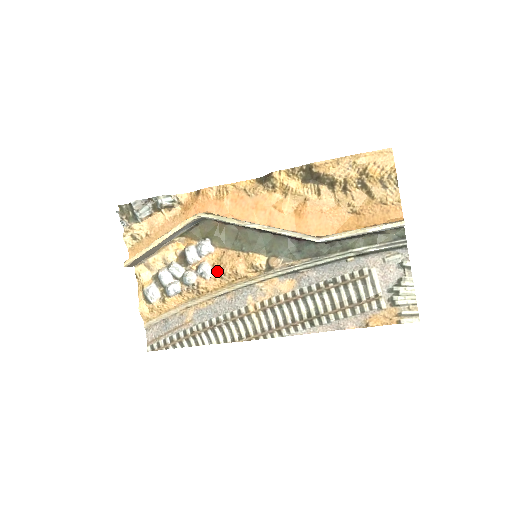
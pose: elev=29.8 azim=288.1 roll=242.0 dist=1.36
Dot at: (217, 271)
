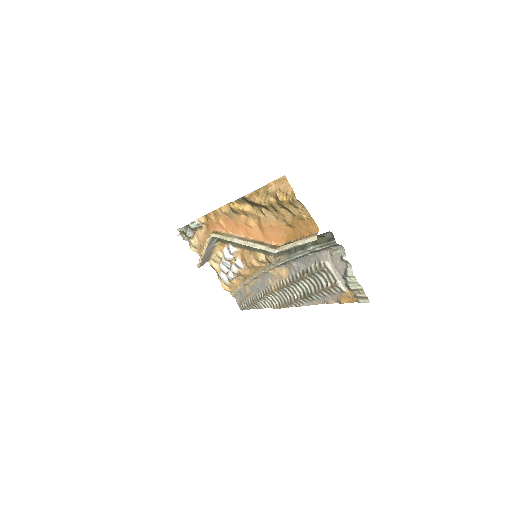
Dot at: (245, 264)
